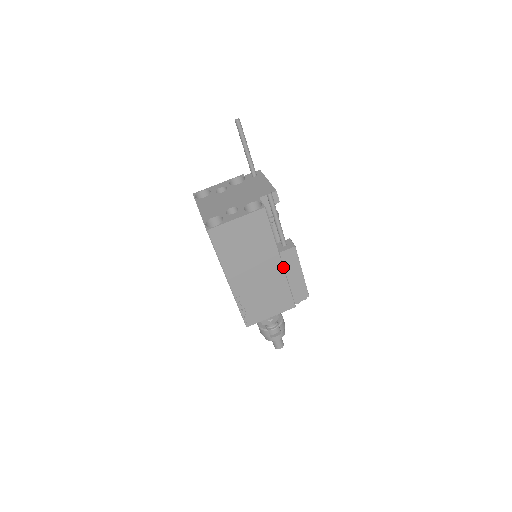
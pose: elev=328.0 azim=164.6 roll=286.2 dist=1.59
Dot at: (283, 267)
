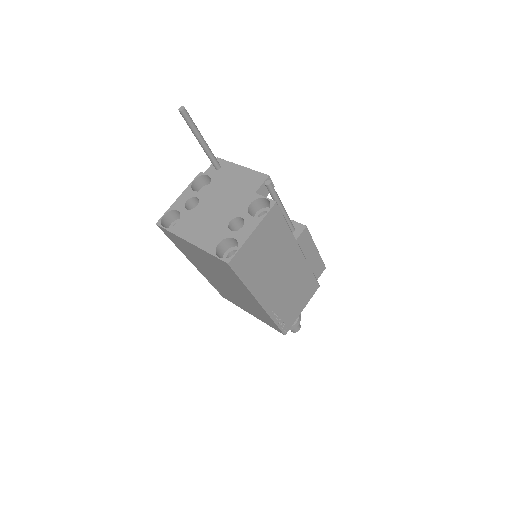
Dot at: (303, 255)
